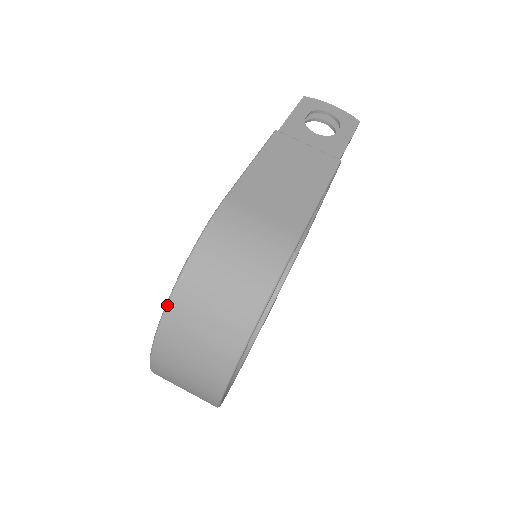
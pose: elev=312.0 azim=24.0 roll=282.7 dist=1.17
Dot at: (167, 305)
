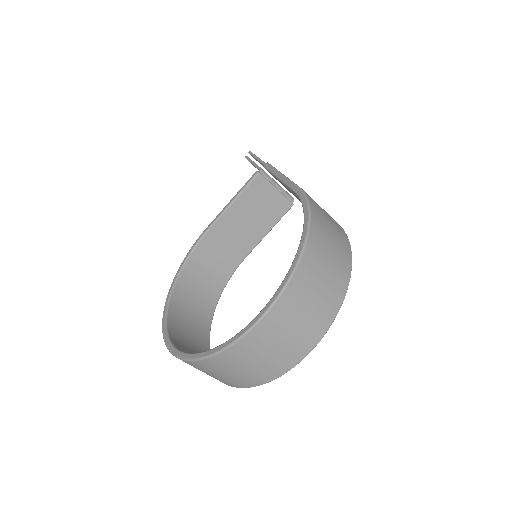
Dot at: (303, 254)
